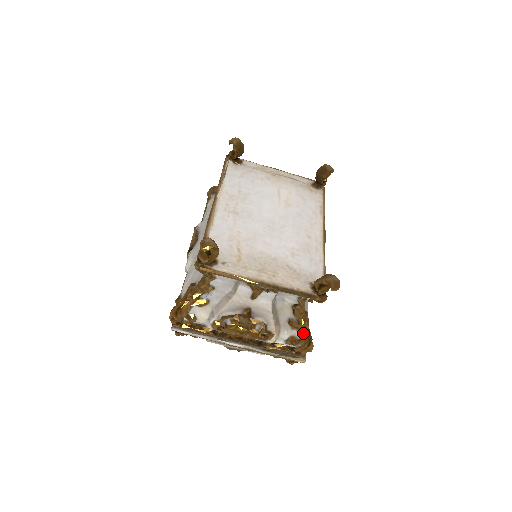
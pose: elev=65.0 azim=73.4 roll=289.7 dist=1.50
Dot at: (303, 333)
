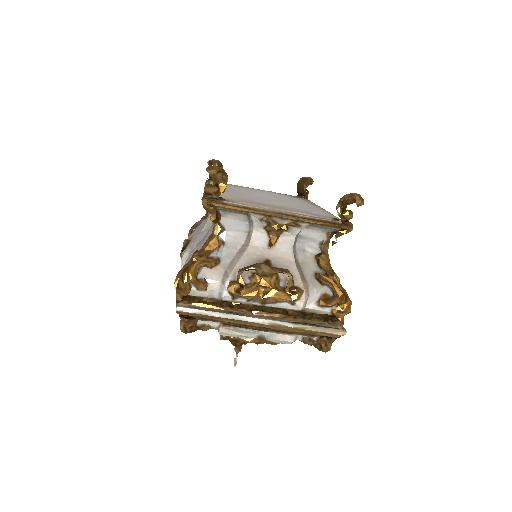
Dot at: (335, 287)
